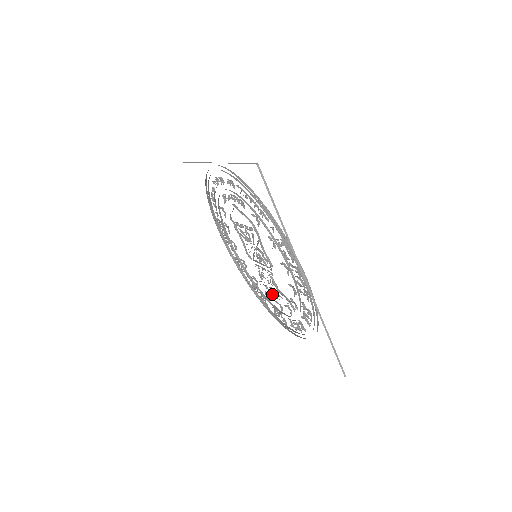
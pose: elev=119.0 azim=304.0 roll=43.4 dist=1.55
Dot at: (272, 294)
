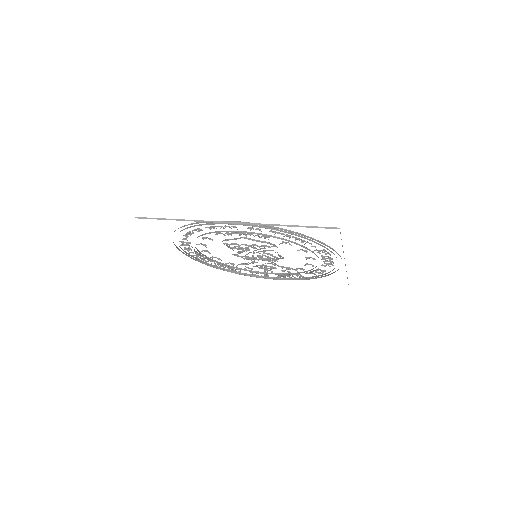
Dot at: (259, 267)
